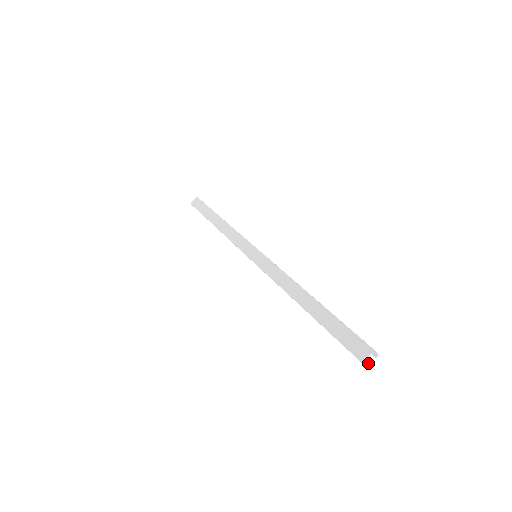
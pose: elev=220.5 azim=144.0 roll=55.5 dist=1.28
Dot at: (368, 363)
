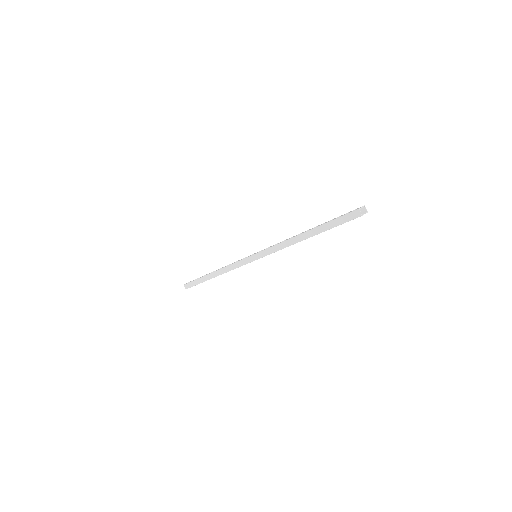
Dot at: (362, 215)
